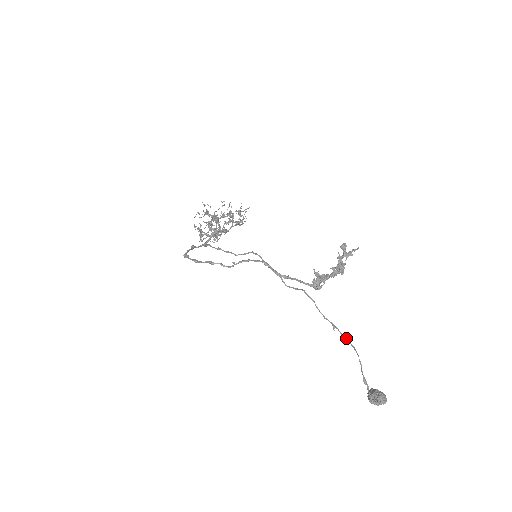
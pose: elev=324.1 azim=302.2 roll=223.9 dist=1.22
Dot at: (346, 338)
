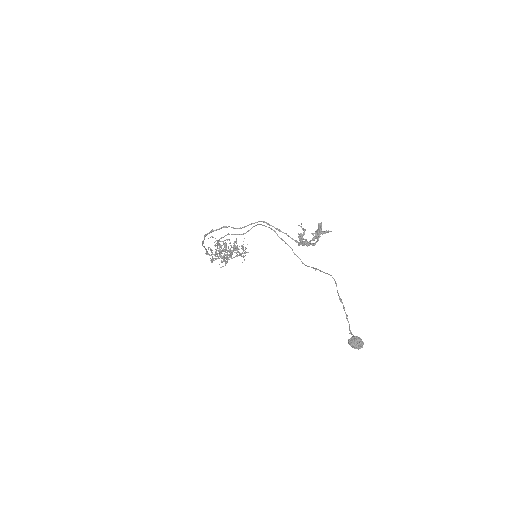
Dot at: (324, 272)
